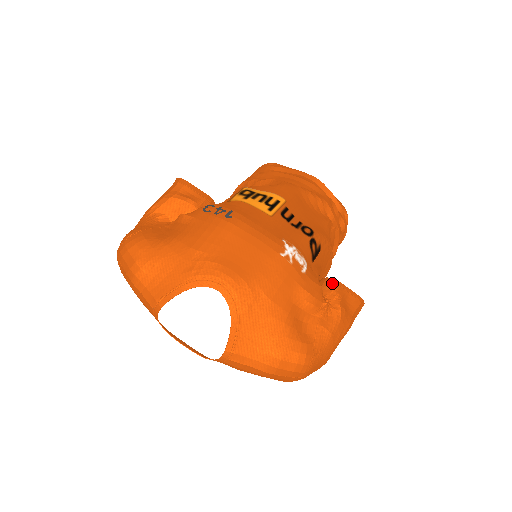
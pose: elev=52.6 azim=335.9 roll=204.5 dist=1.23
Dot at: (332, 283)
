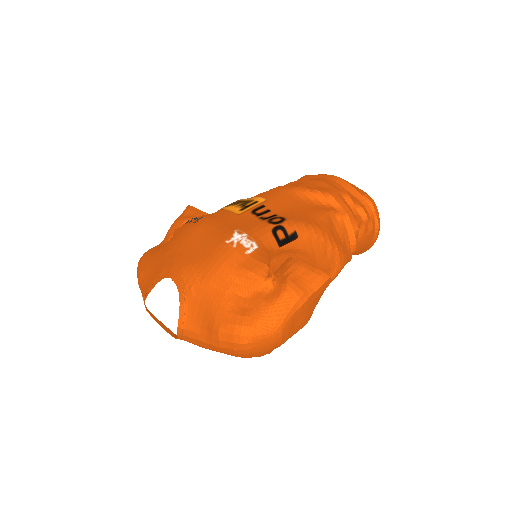
Dot at: (287, 261)
